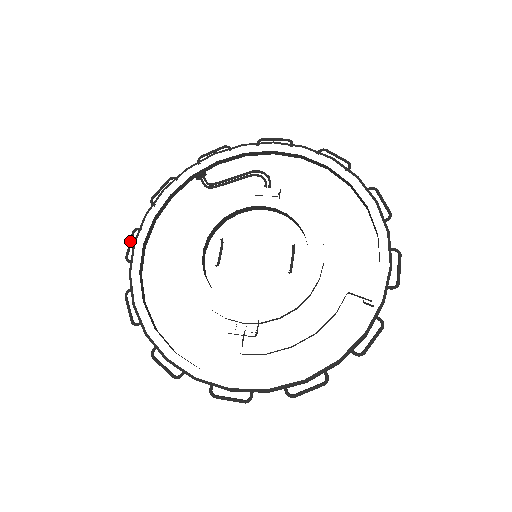
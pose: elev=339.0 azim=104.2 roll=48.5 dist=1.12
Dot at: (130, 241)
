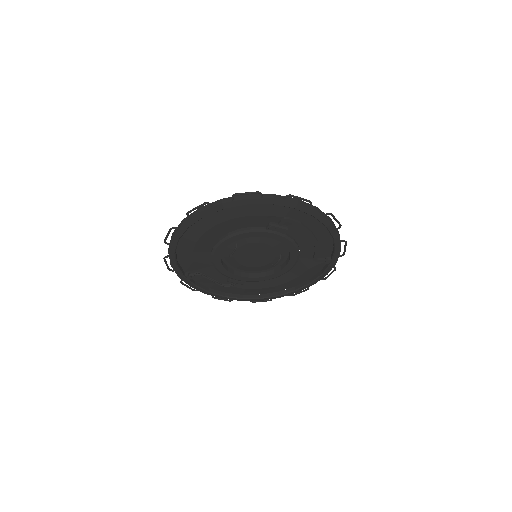
Dot at: (167, 236)
